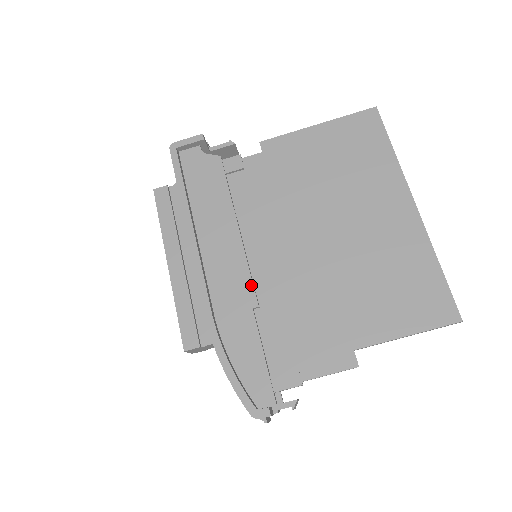
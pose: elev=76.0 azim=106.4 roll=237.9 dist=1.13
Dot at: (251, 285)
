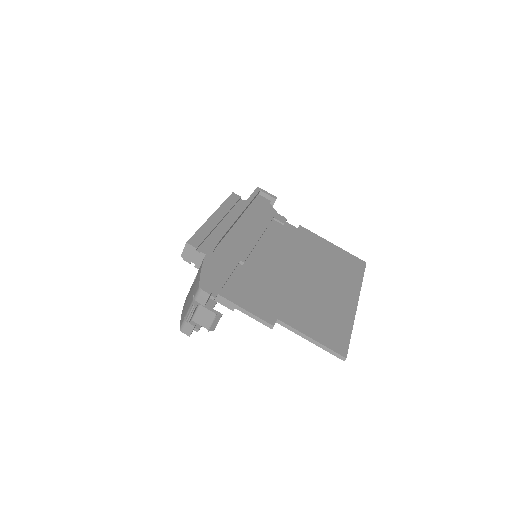
Dot at: (248, 254)
